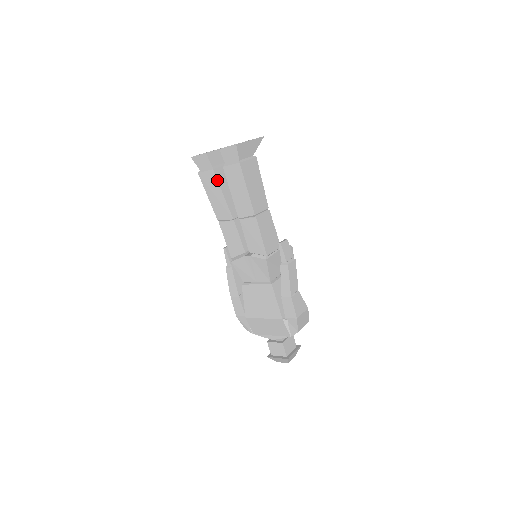
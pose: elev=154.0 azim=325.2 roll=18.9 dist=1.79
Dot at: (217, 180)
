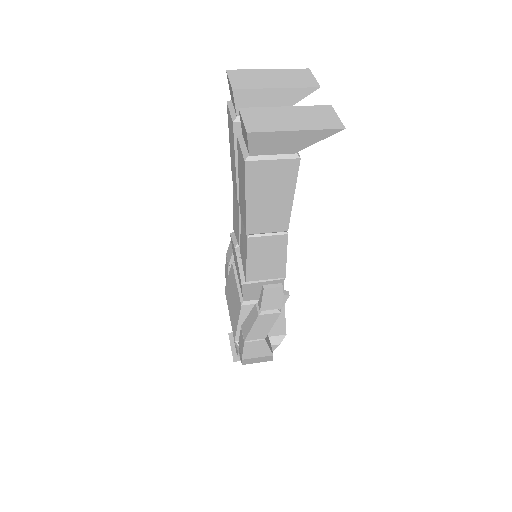
Dot at: (234, 141)
